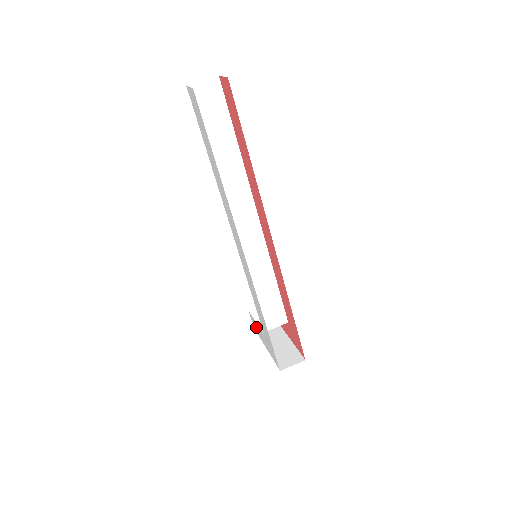
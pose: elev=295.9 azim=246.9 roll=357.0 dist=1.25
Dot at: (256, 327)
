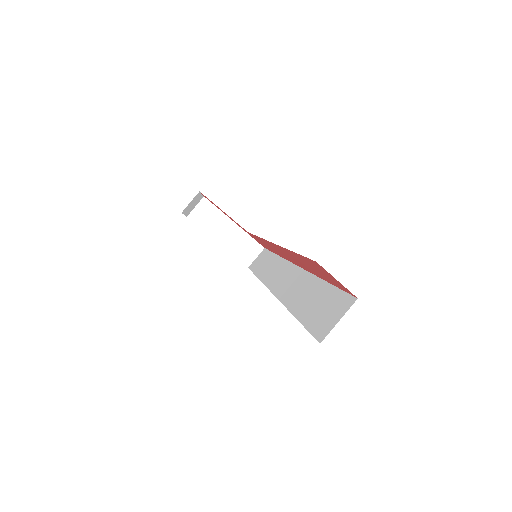
Dot at: occluded
